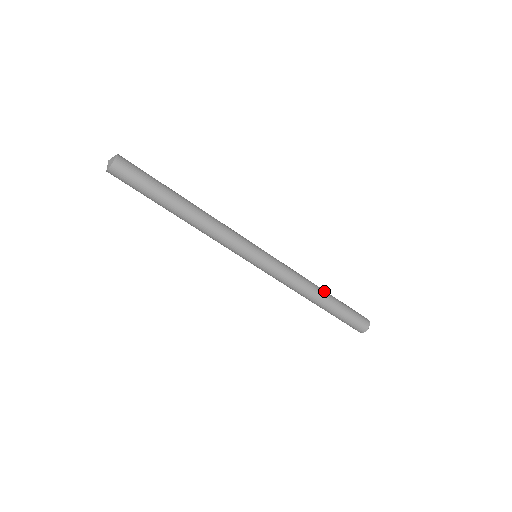
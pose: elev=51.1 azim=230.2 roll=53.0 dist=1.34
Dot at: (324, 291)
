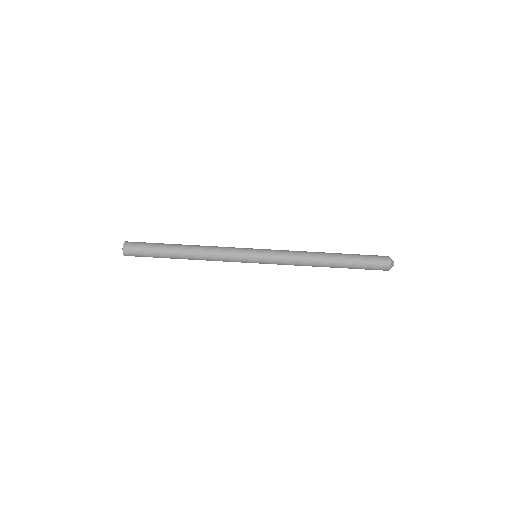
Dot at: (328, 253)
